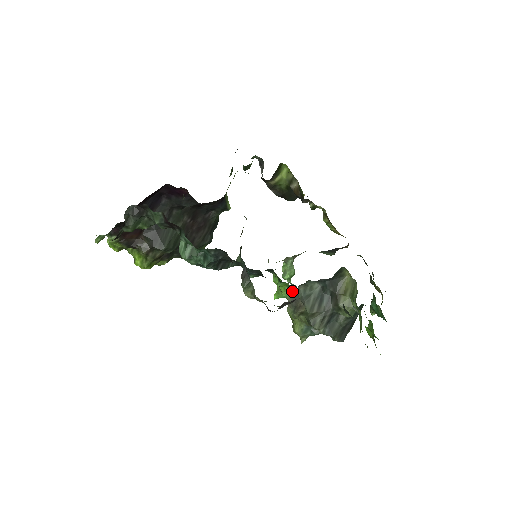
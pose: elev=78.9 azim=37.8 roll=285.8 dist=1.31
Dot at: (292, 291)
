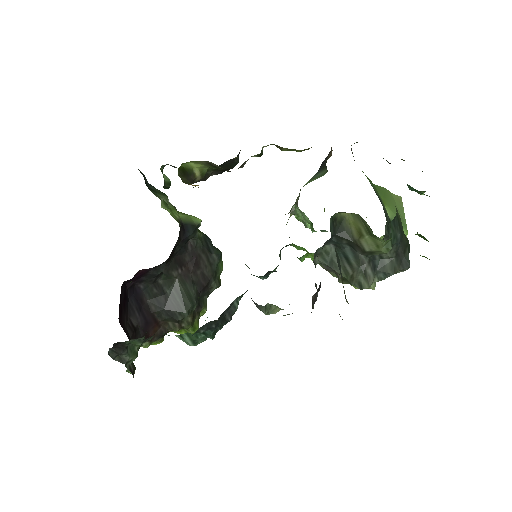
Dot at: occluded
